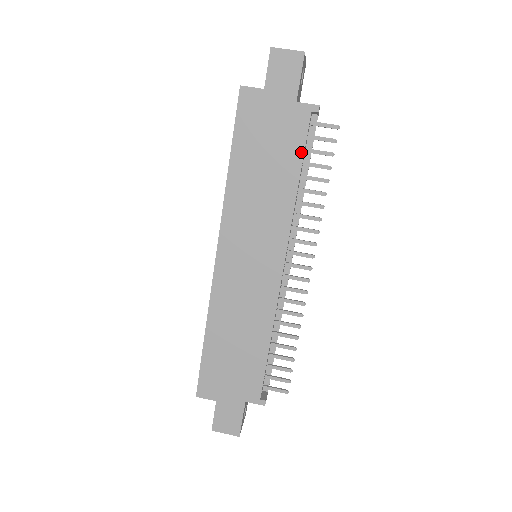
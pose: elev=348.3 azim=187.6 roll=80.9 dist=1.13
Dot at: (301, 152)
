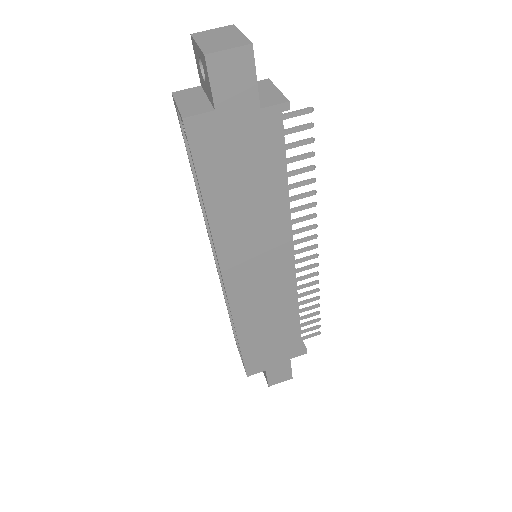
Dot at: (282, 159)
